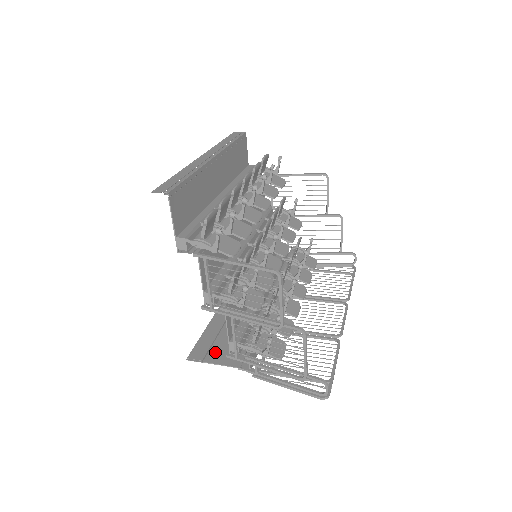
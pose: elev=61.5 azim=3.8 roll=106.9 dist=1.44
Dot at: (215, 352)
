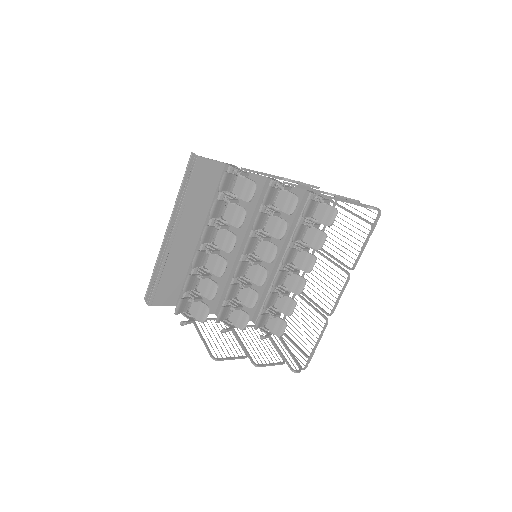
Dot at: occluded
